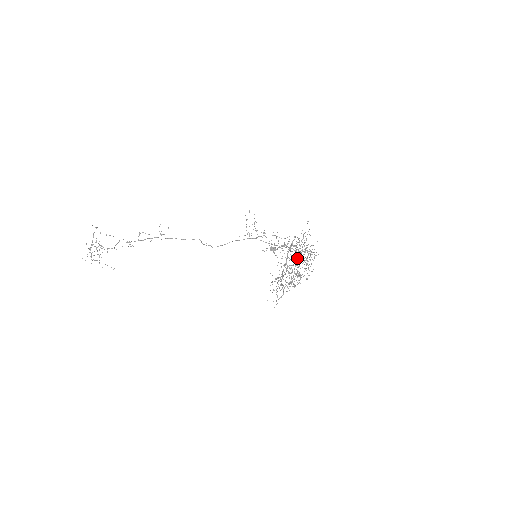
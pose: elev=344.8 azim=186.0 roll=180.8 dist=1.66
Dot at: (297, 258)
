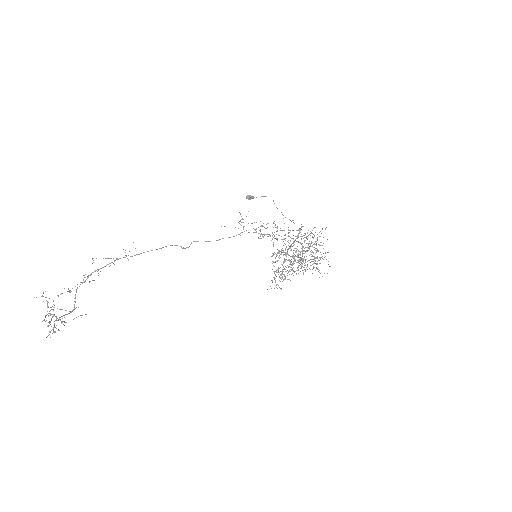
Dot at: occluded
